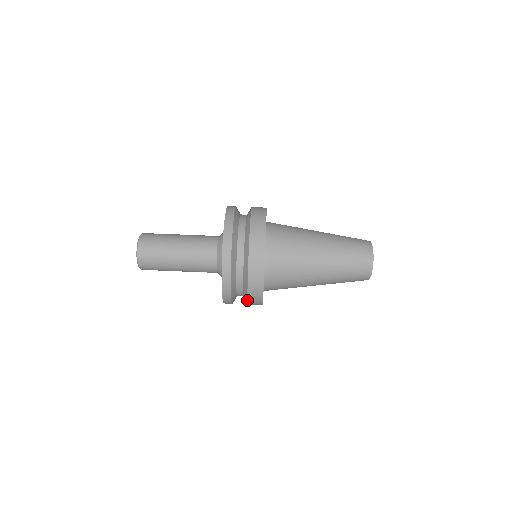
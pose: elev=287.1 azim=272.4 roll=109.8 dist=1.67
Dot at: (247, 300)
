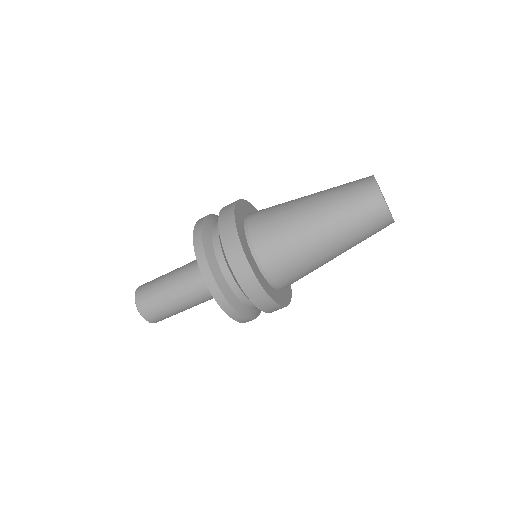
Dot at: occluded
